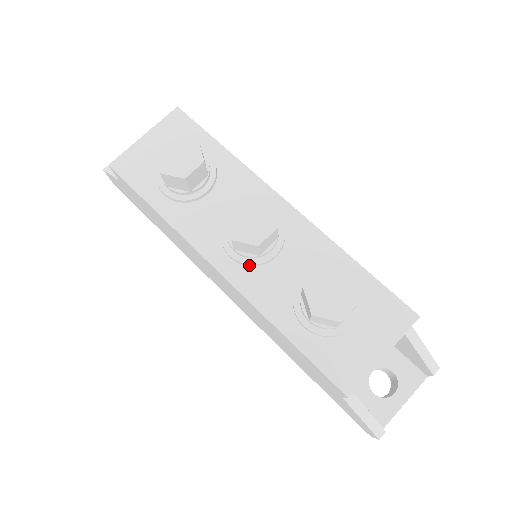
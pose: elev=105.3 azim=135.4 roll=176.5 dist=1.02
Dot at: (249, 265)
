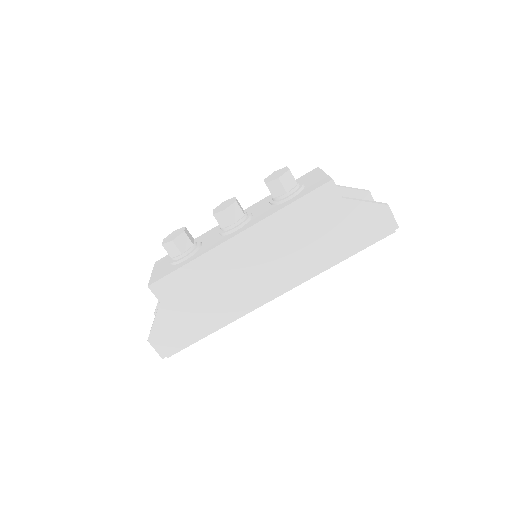
Dot at: (246, 222)
